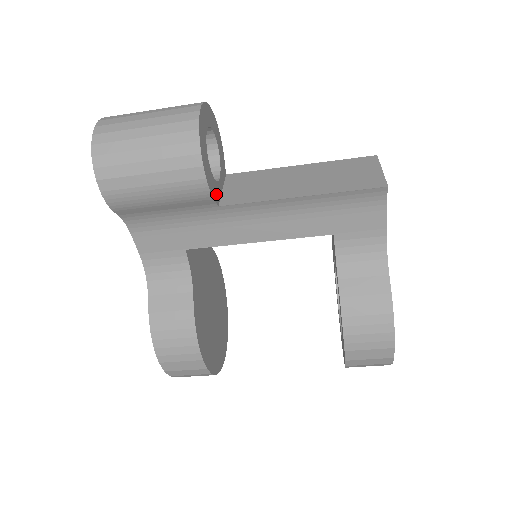
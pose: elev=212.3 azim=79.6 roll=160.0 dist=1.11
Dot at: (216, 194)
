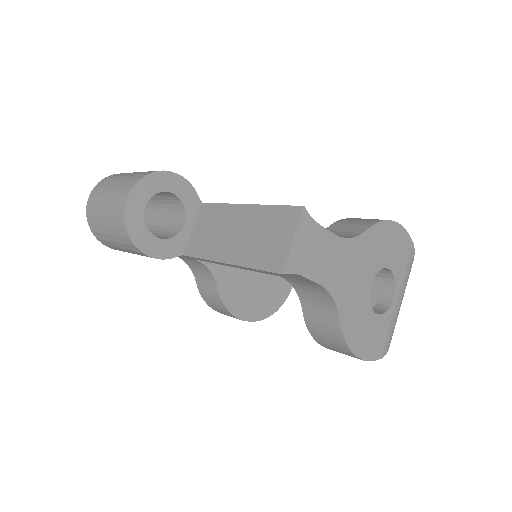
Dot at: (177, 248)
